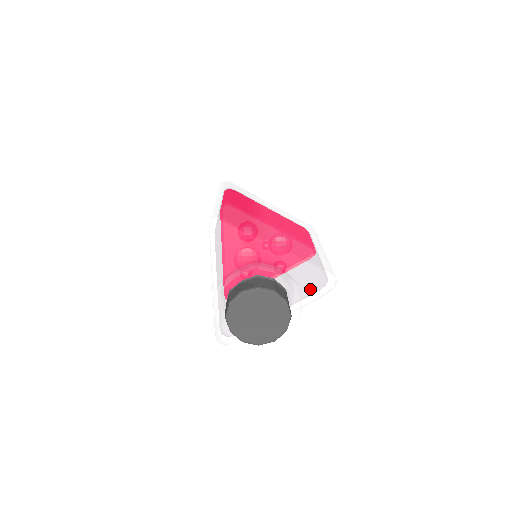
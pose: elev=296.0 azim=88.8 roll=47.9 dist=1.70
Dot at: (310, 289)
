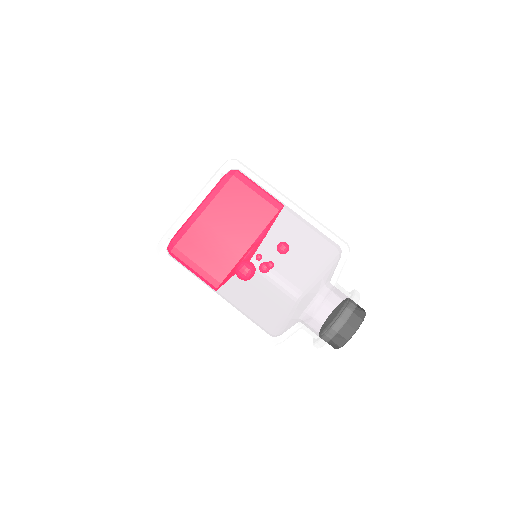
Dot at: occluded
